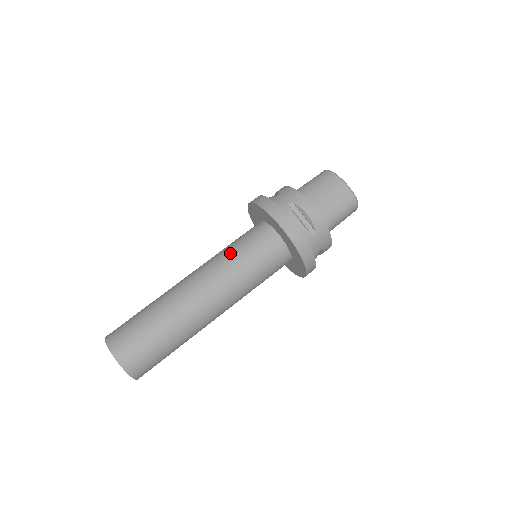
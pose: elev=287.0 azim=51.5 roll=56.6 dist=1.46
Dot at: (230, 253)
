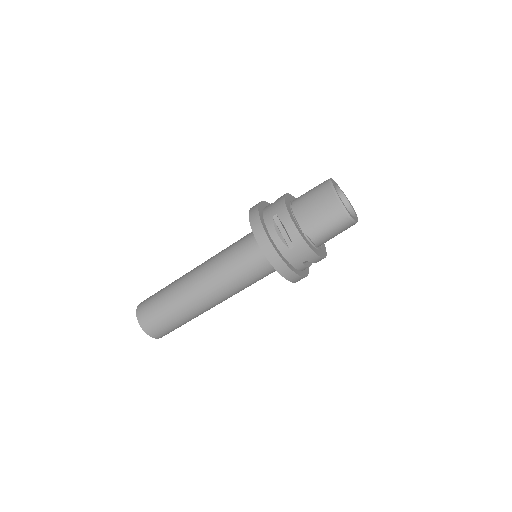
Dot at: (226, 253)
